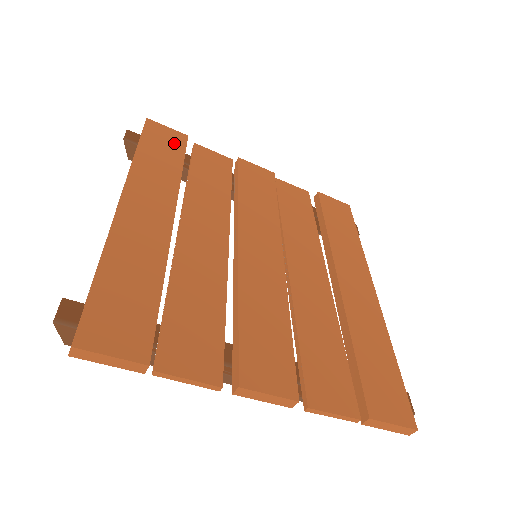
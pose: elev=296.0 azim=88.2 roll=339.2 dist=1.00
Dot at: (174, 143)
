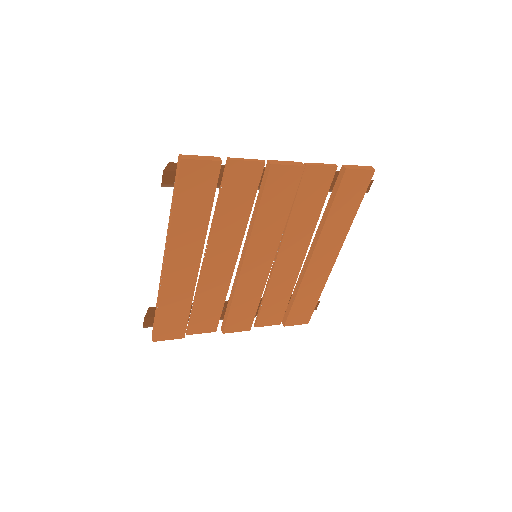
Dot at: (206, 182)
